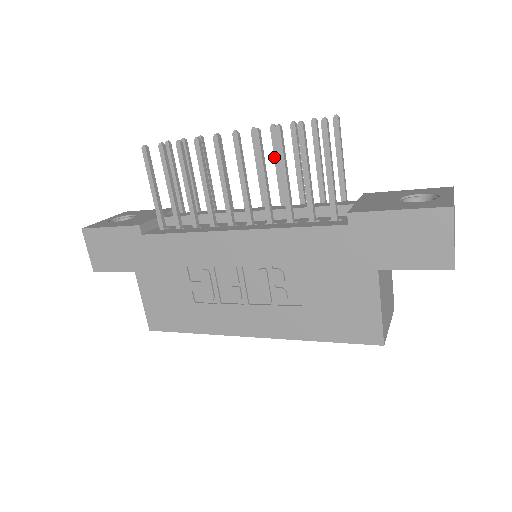
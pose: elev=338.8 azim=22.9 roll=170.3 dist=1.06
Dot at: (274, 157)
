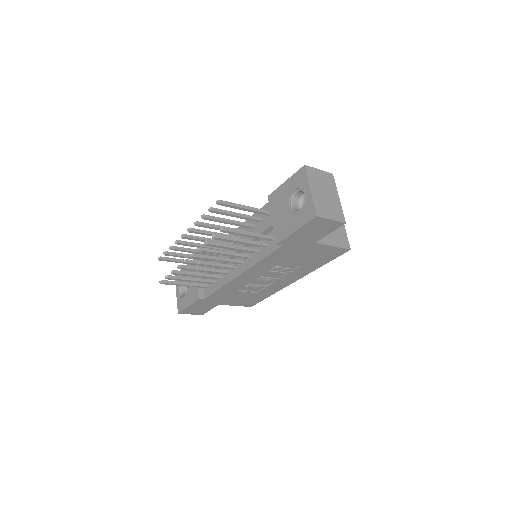
Dot at: occluded
